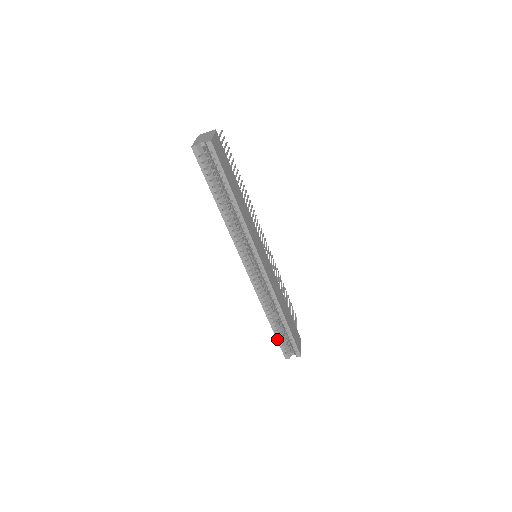
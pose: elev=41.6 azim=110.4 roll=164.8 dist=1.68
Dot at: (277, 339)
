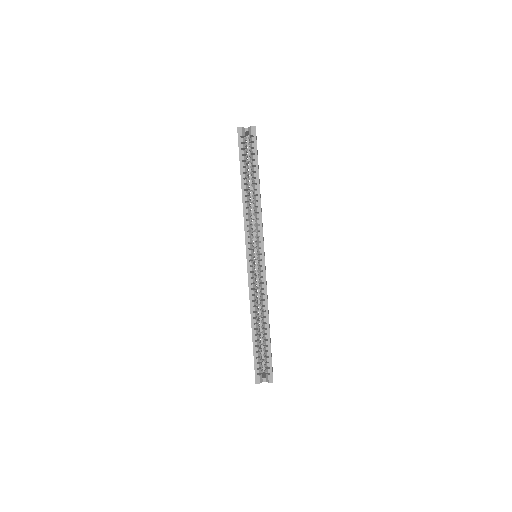
Dot at: (254, 353)
